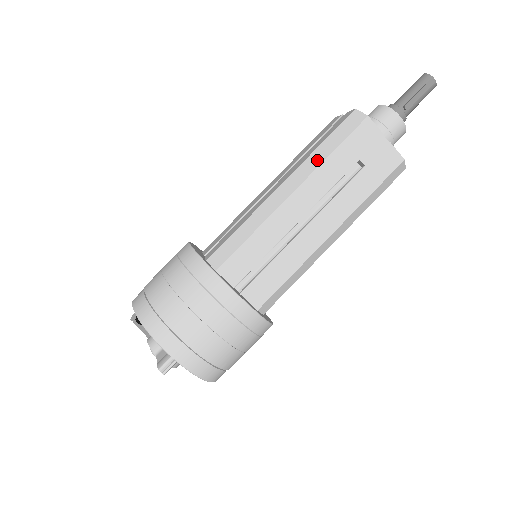
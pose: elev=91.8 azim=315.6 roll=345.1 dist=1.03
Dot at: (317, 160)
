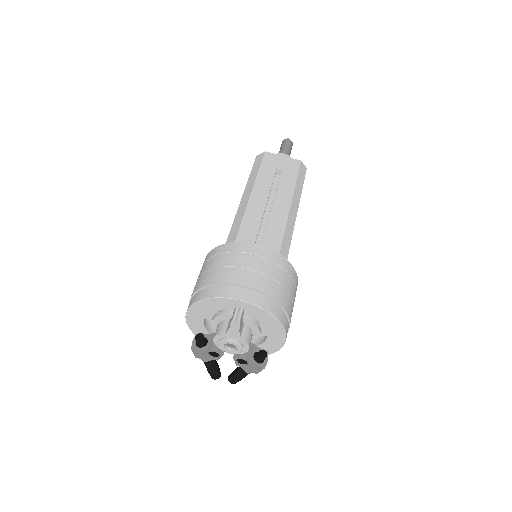
Dot at: (253, 179)
